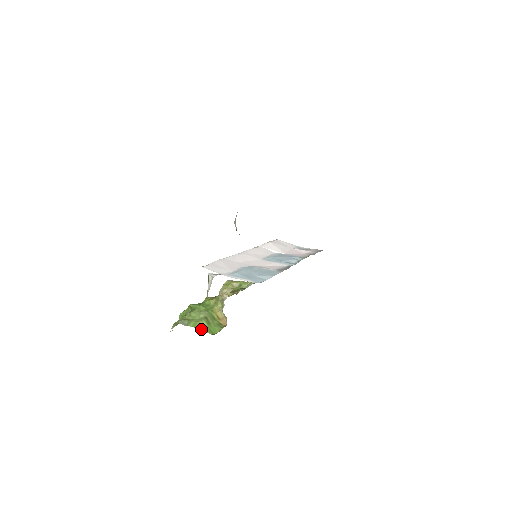
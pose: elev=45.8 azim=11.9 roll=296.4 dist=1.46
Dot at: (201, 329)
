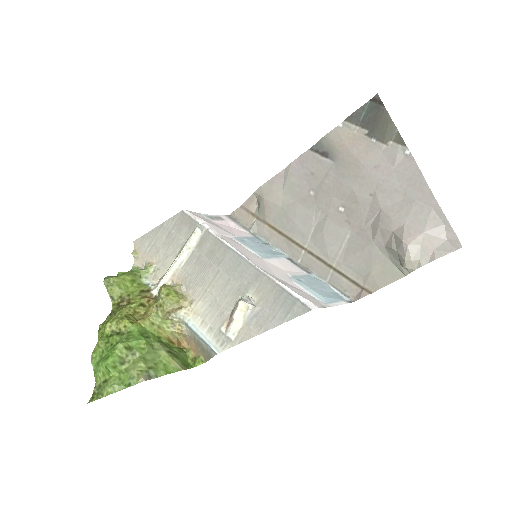
Dot at: (180, 370)
